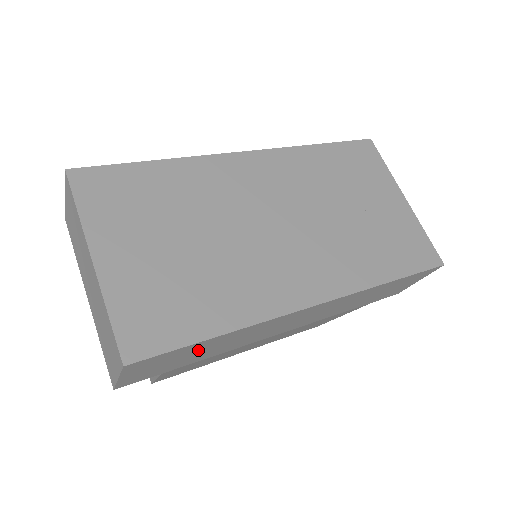
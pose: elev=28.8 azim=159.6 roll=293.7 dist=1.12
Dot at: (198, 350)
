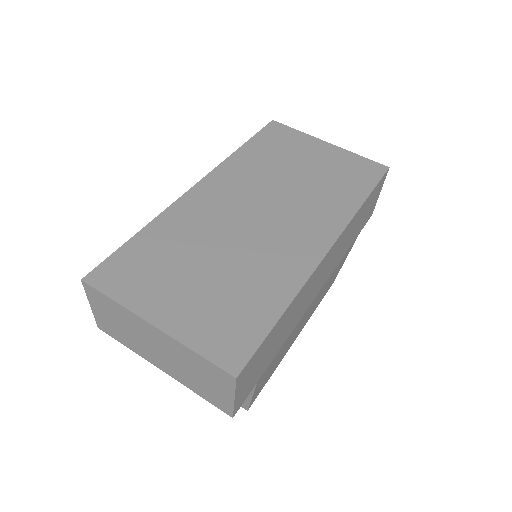
Dot at: (274, 339)
